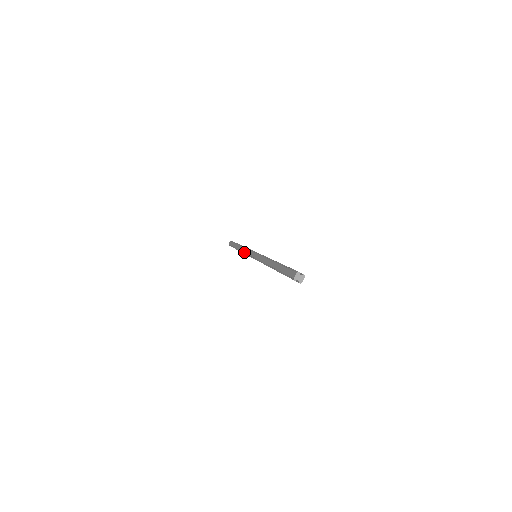
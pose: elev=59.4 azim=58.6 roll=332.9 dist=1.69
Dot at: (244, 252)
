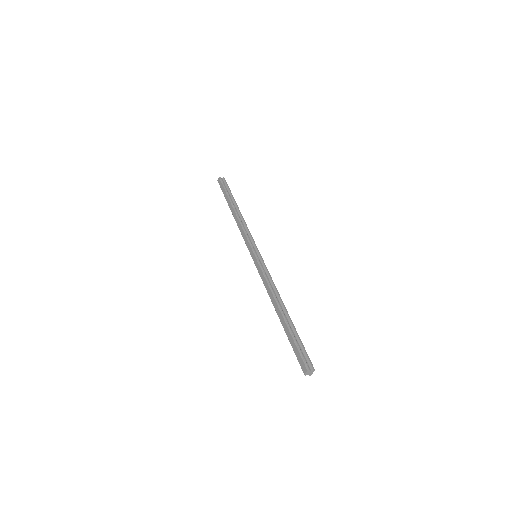
Dot at: (241, 234)
